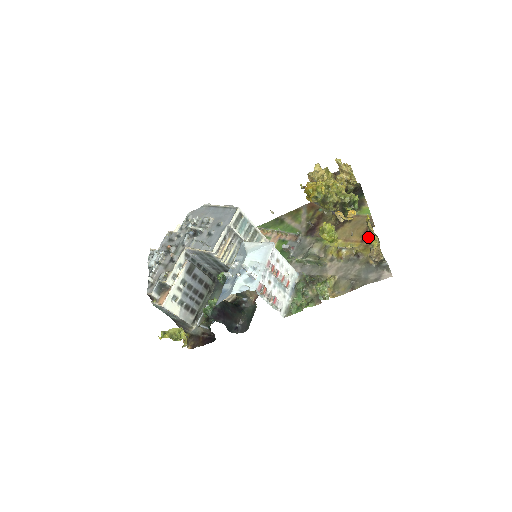
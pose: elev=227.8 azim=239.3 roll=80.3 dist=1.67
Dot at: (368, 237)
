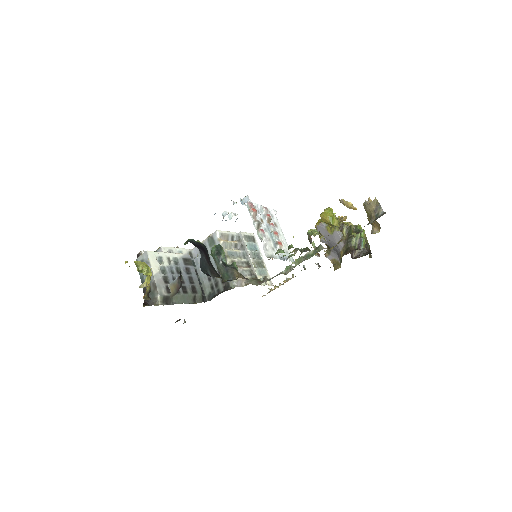
Dot at: occluded
